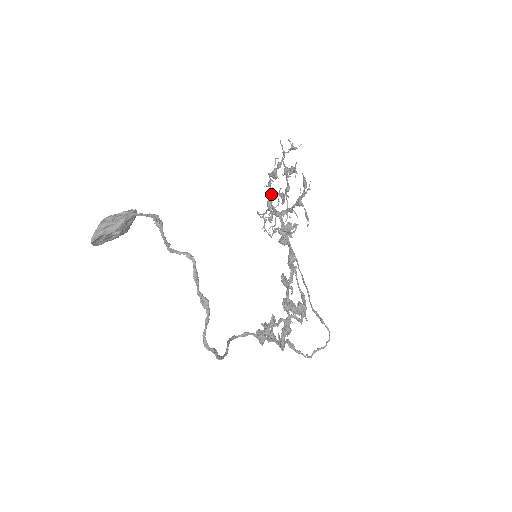
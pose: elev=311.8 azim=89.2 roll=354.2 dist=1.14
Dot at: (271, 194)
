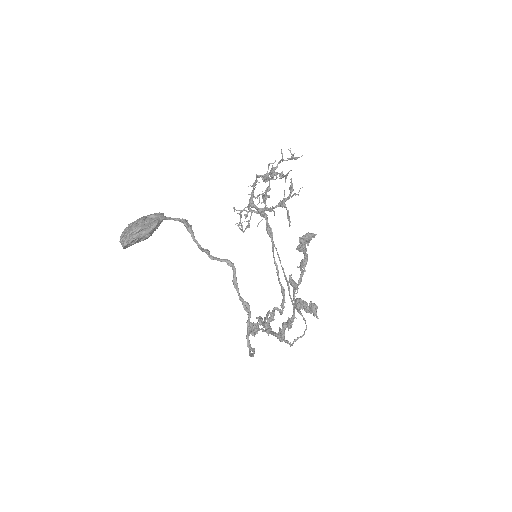
Dot at: occluded
